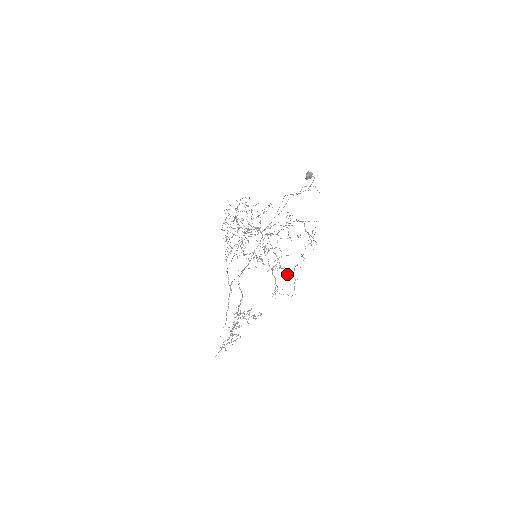
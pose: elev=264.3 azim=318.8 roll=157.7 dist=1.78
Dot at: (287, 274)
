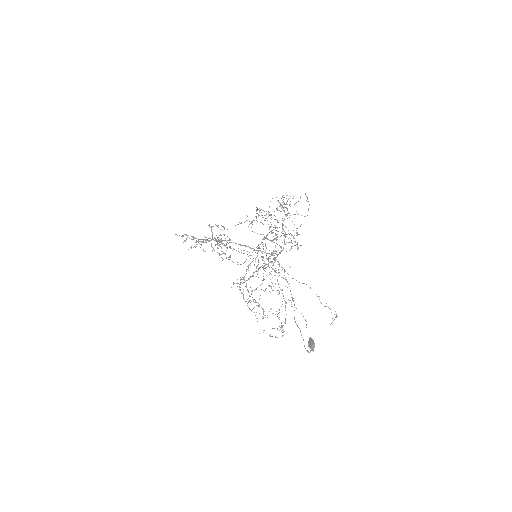
Dot at: (247, 303)
